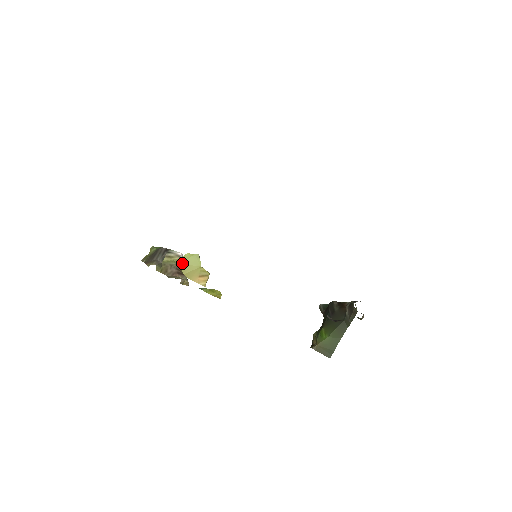
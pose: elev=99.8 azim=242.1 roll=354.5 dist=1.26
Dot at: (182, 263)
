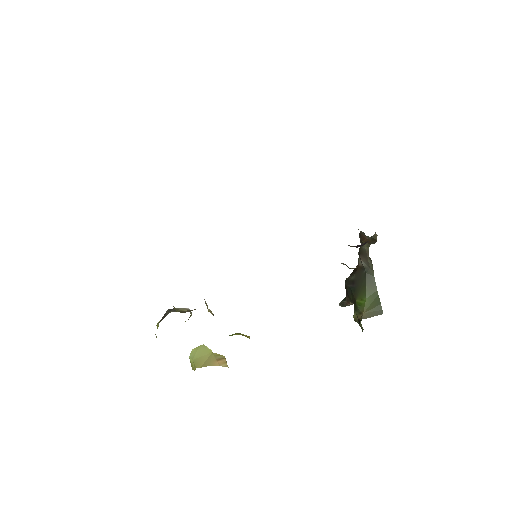
Dot at: (193, 359)
